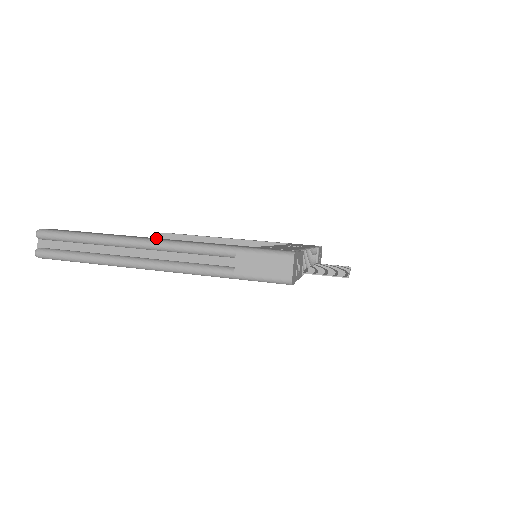
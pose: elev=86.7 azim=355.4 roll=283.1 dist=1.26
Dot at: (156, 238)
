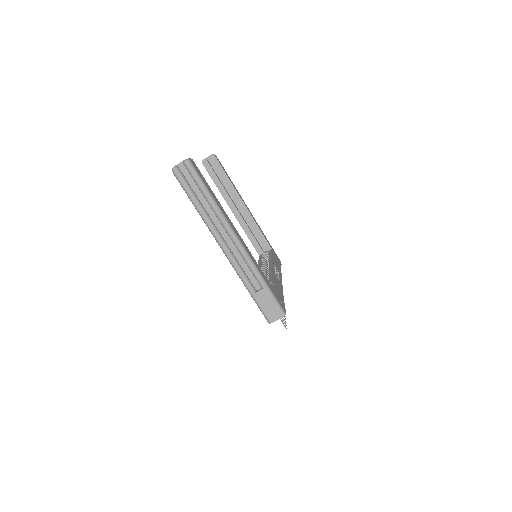
Dot at: (237, 232)
